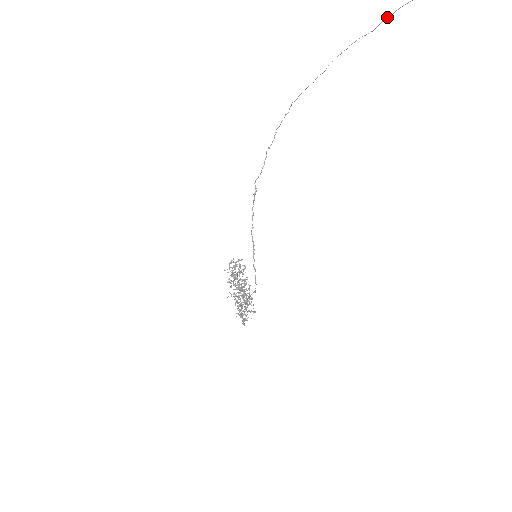
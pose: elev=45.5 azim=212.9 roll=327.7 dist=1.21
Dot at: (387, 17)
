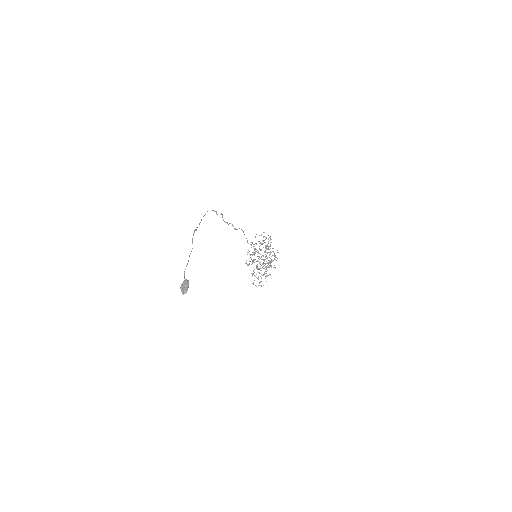
Dot at: occluded
